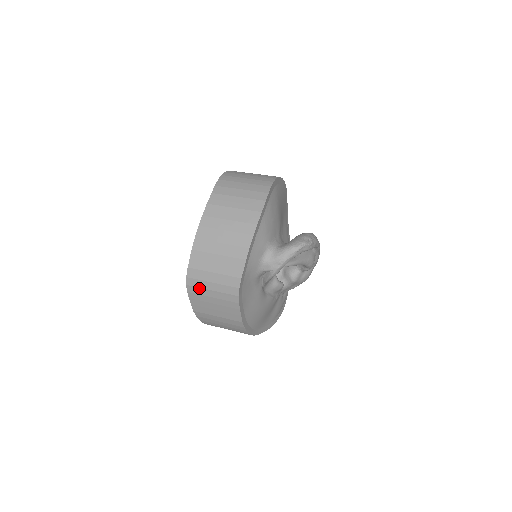
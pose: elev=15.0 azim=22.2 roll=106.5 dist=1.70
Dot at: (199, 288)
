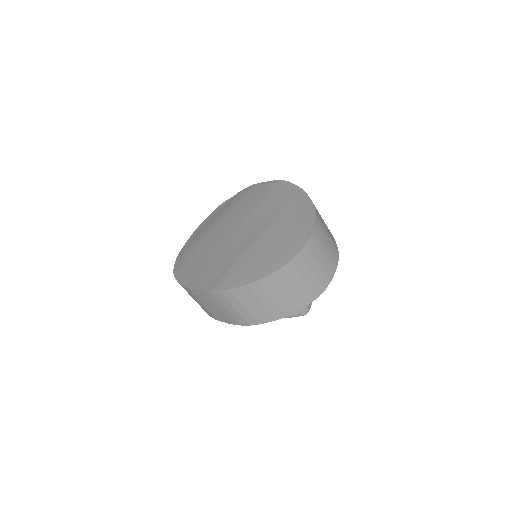
Dot at: (219, 300)
